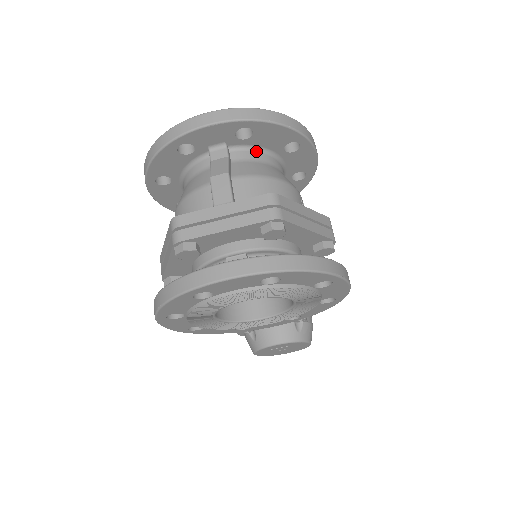
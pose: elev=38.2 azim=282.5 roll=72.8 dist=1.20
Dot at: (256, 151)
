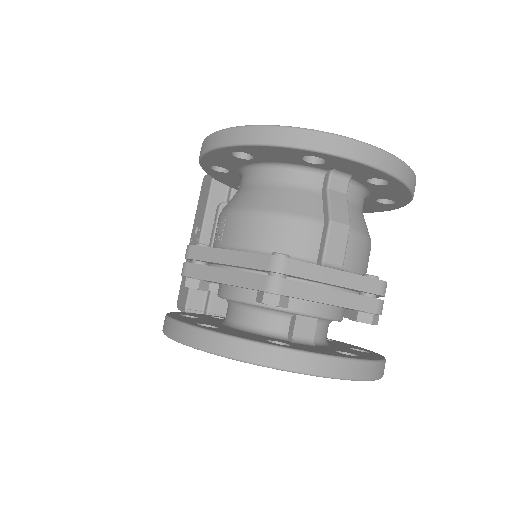
Dot at: (362, 193)
